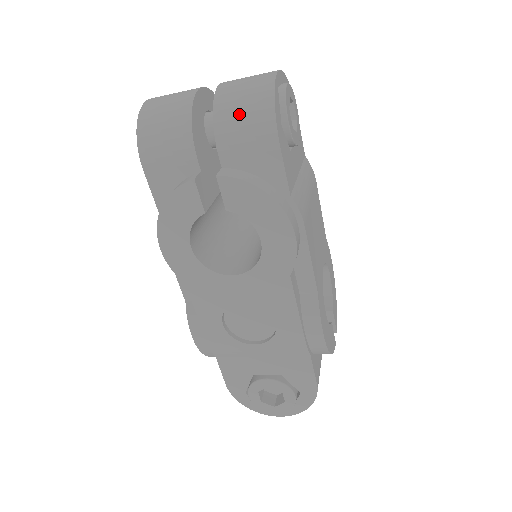
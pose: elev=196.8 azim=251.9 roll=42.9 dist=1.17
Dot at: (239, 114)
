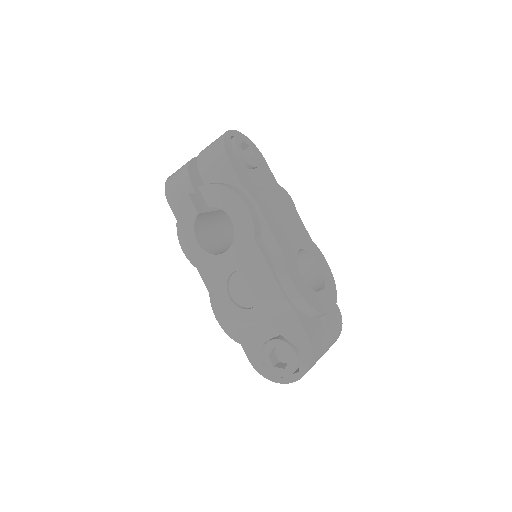
Dot at: (208, 153)
